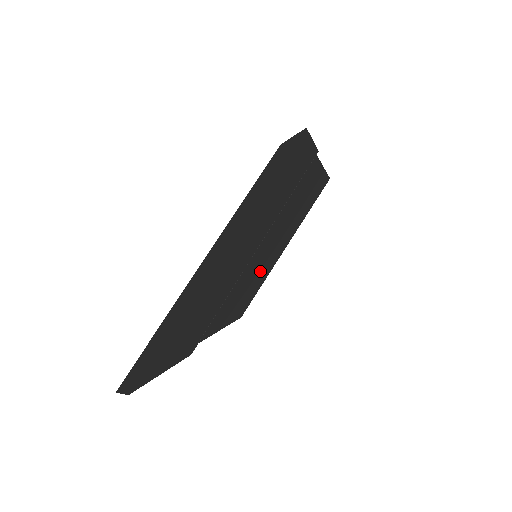
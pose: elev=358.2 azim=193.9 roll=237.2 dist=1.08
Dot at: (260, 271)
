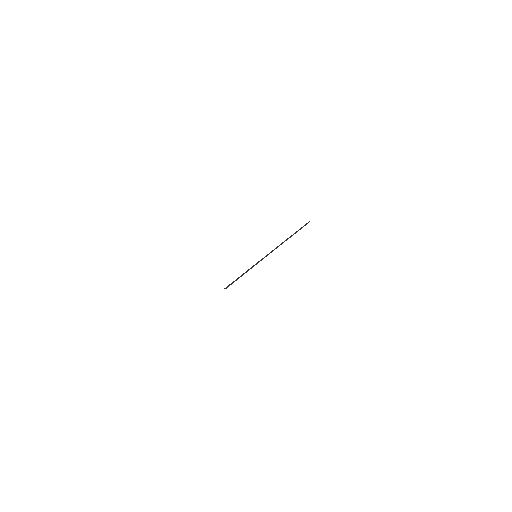
Dot at: occluded
